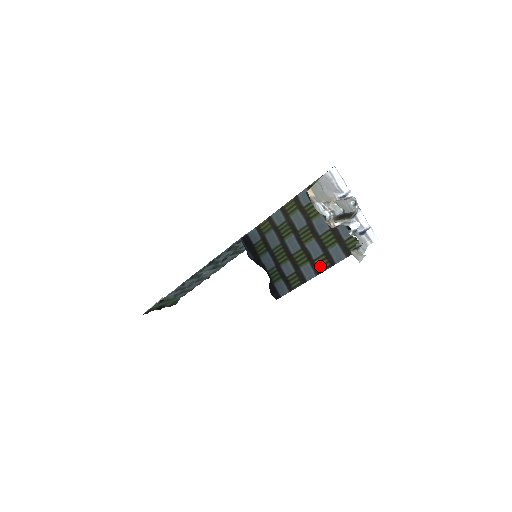
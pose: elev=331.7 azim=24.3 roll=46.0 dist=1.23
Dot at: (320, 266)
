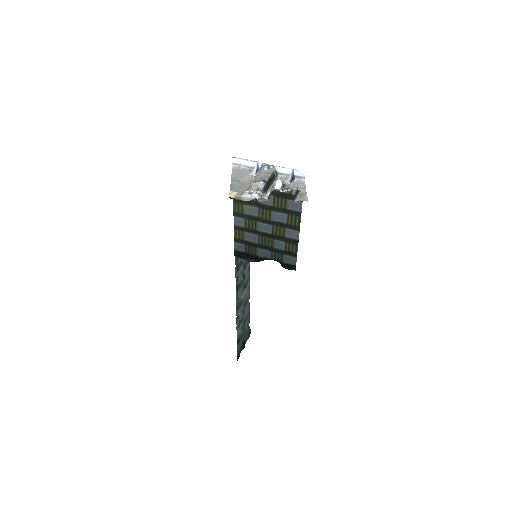
Dot at: (294, 223)
